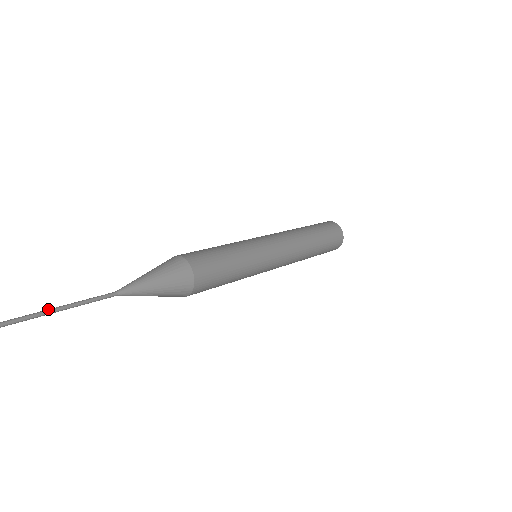
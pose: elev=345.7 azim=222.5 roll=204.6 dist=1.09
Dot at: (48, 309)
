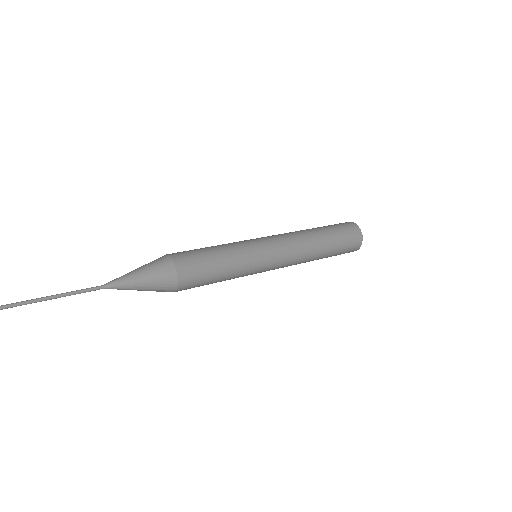
Dot at: (39, 298)
